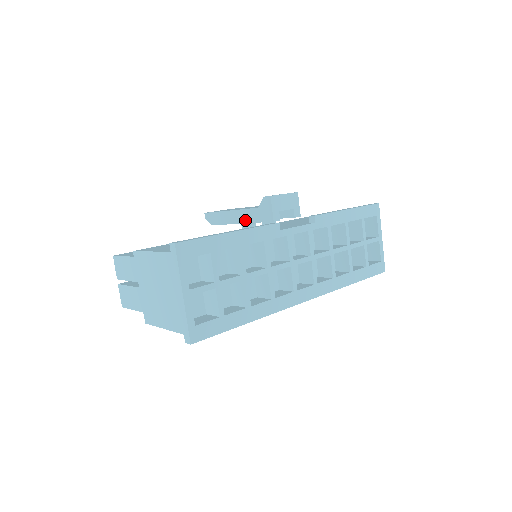
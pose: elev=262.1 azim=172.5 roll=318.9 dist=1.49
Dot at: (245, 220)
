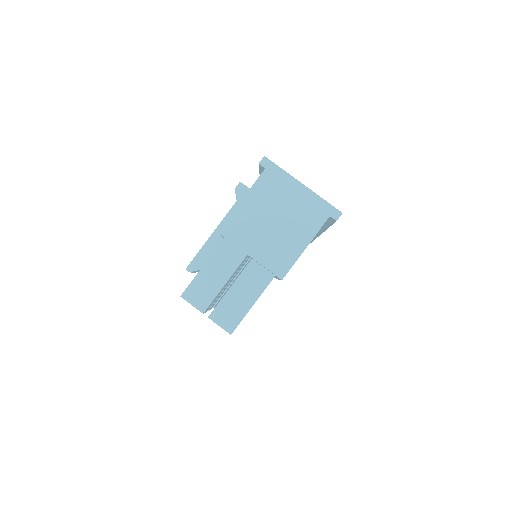
Dot at: occluded
